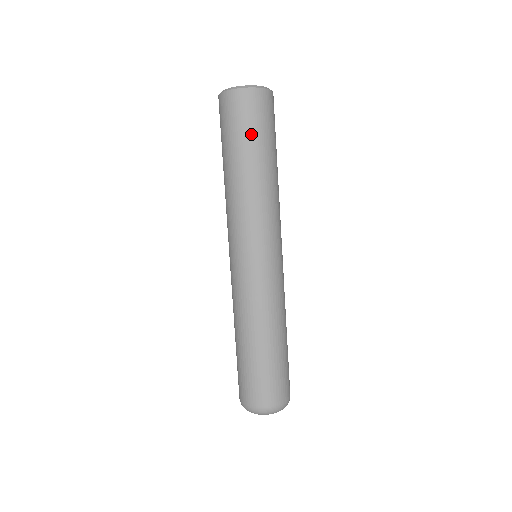
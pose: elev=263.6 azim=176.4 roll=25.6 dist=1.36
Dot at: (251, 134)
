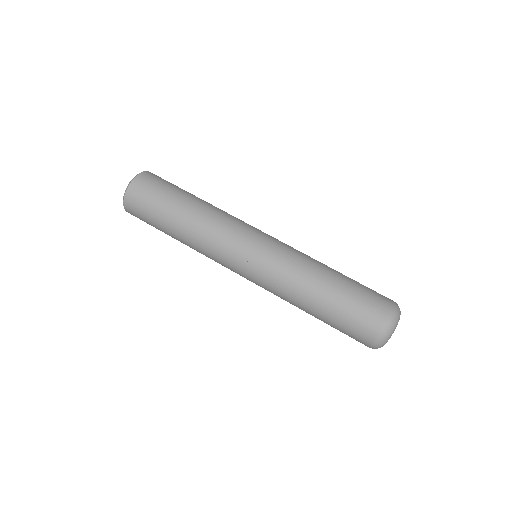
Dot at: (155, 213)
